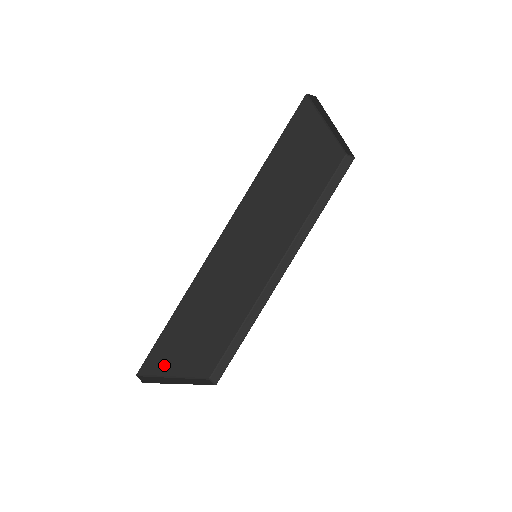
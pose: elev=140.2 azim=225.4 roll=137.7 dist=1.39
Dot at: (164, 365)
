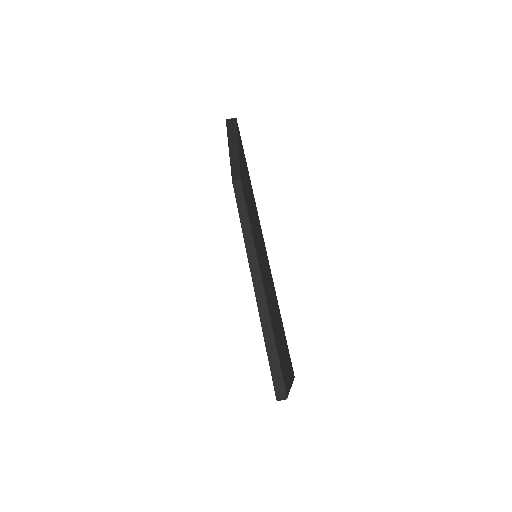
Dot at: occluded
